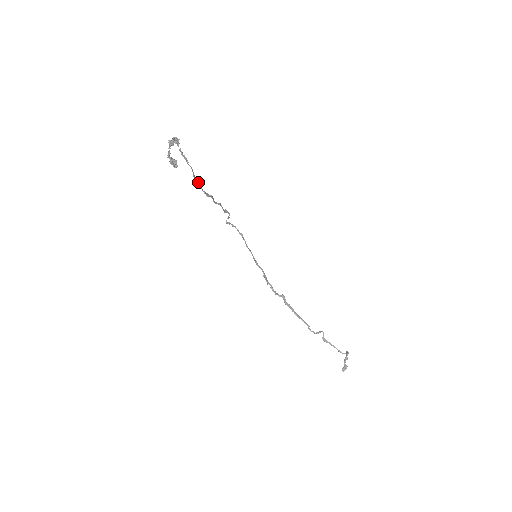
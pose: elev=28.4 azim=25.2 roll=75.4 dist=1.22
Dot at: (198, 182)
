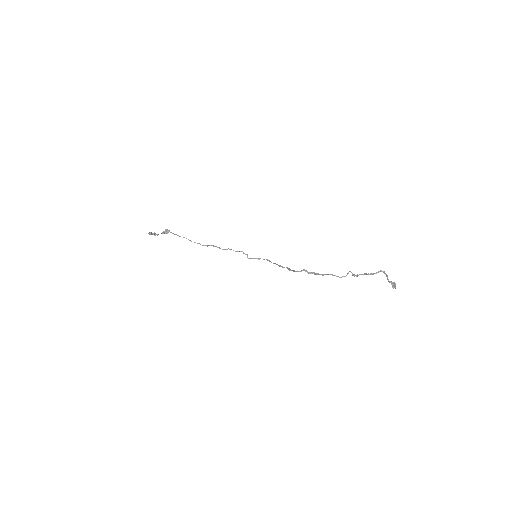
Dot at: occluded
